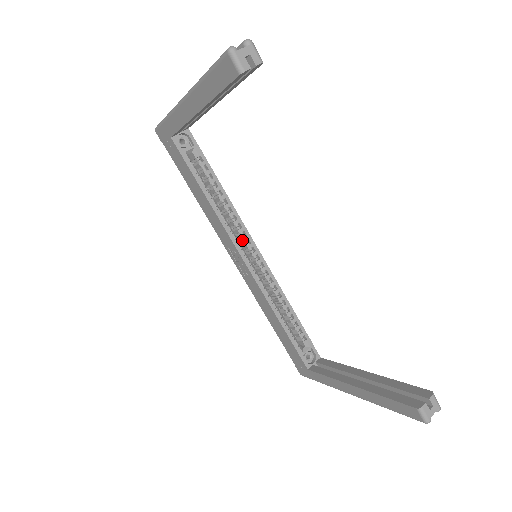
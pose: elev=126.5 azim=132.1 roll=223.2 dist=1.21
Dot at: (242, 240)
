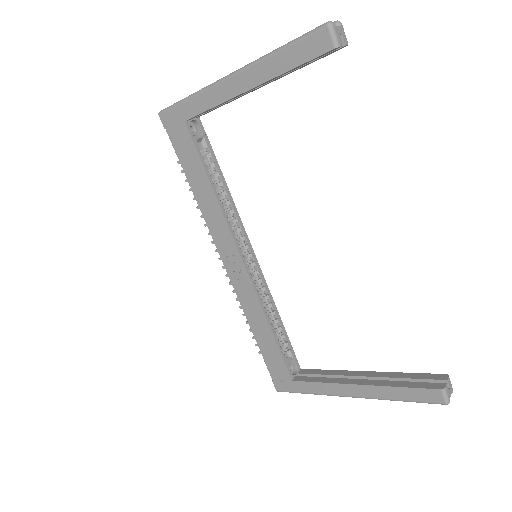
Dot at: (239, 240)
